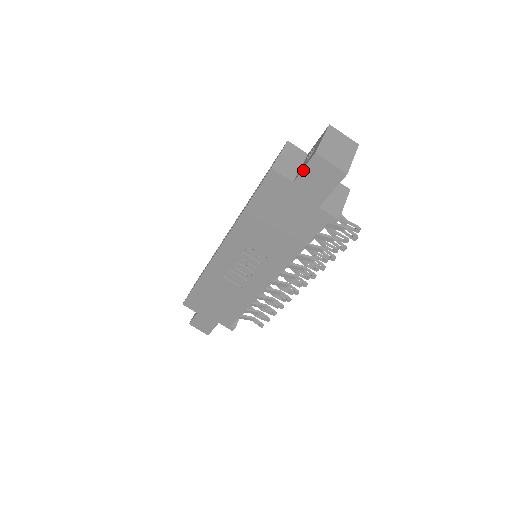
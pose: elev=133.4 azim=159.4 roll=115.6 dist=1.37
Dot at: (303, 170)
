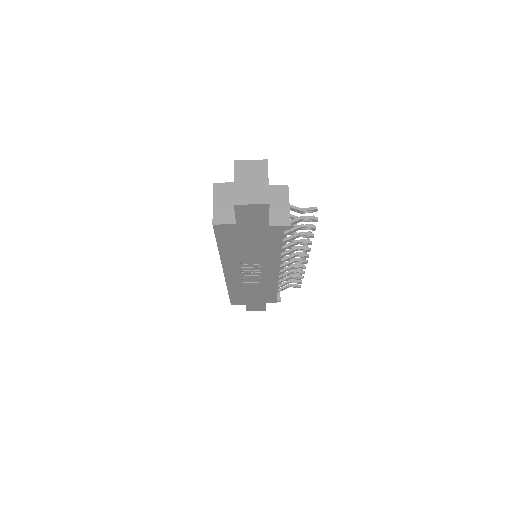
Dot at: (236, 216)
